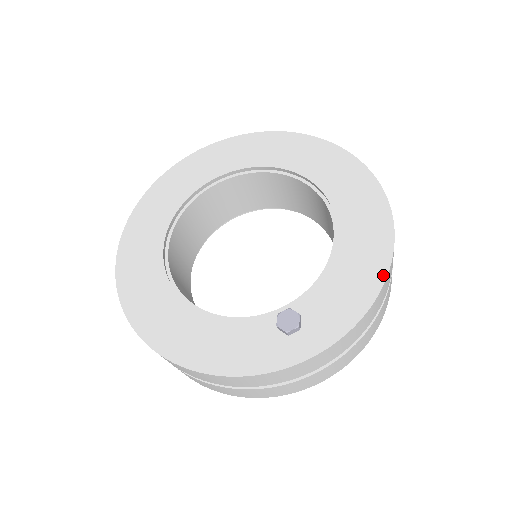
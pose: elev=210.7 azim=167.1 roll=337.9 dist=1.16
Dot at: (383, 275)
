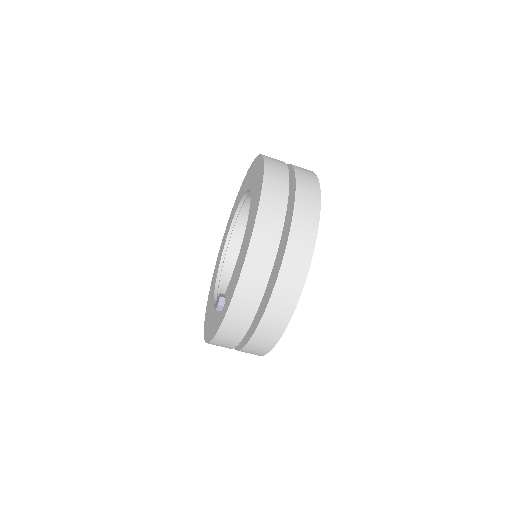
Dot at: (246, 254)
